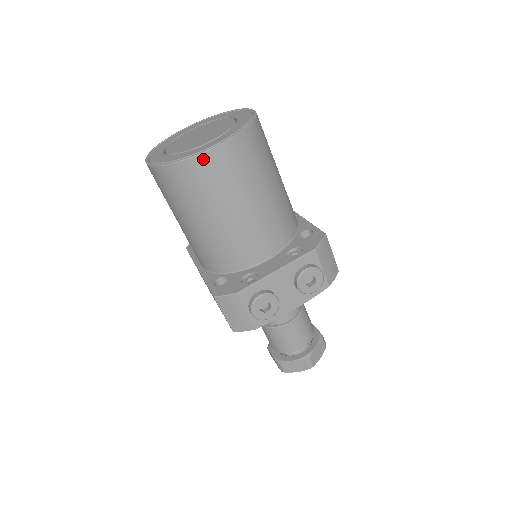
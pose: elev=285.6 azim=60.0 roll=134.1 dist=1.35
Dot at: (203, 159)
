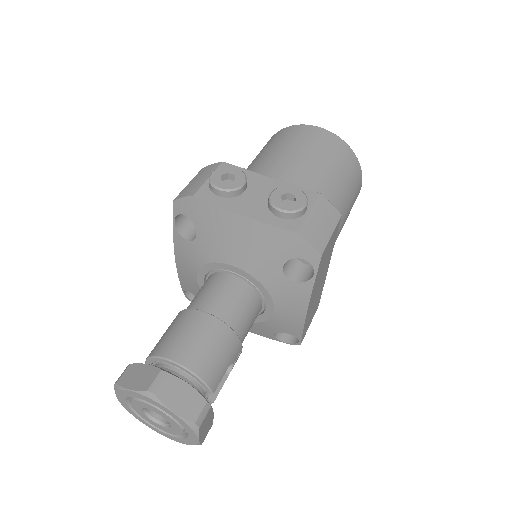
Dot at: (303, 127)
